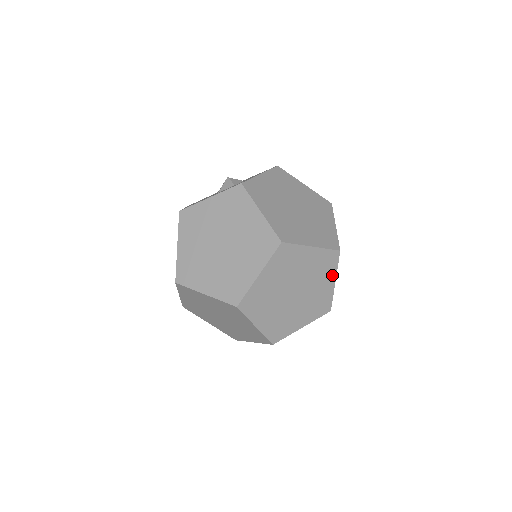
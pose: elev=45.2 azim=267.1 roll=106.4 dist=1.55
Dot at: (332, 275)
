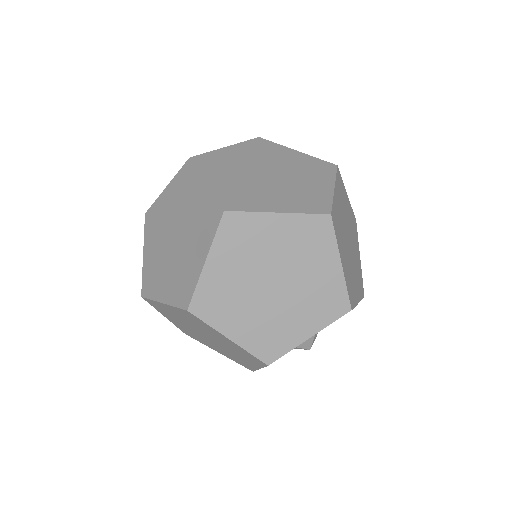
Dot at: (331, 253)
